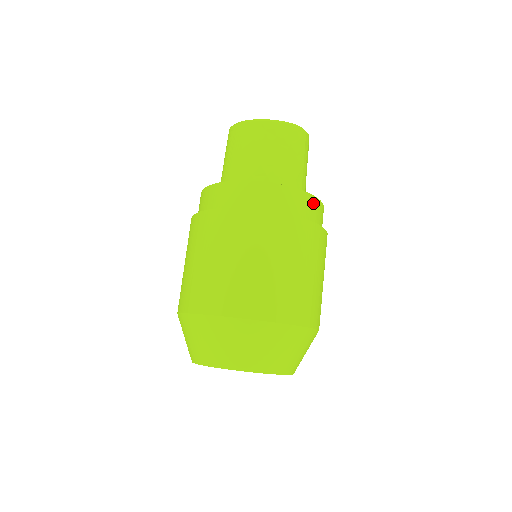
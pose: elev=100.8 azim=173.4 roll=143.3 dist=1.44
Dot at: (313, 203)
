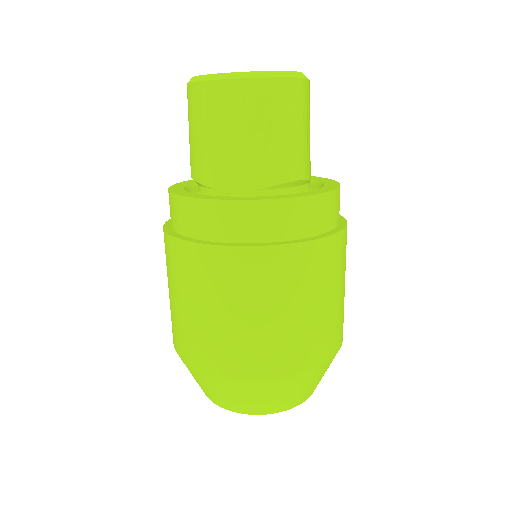
Dot at: (313, 206)
